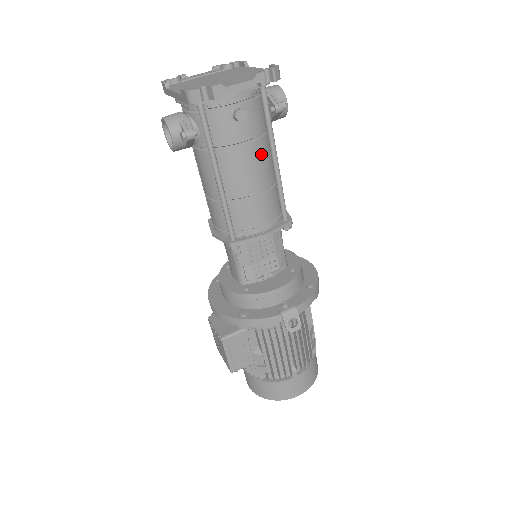
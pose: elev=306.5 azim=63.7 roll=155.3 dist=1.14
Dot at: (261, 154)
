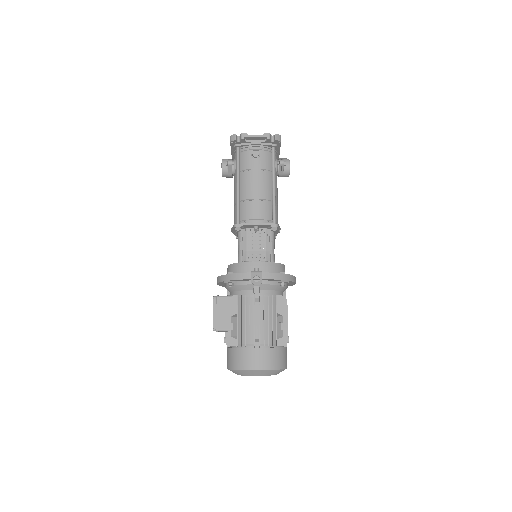
Dot at: (265, 179)
